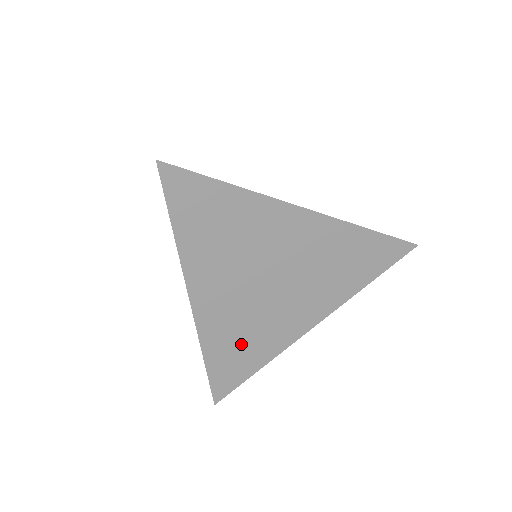
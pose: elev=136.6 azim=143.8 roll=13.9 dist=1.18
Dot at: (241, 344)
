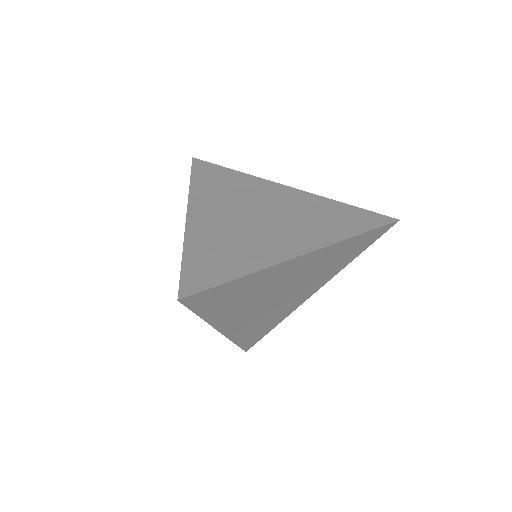
Dot at: (261, 326)
